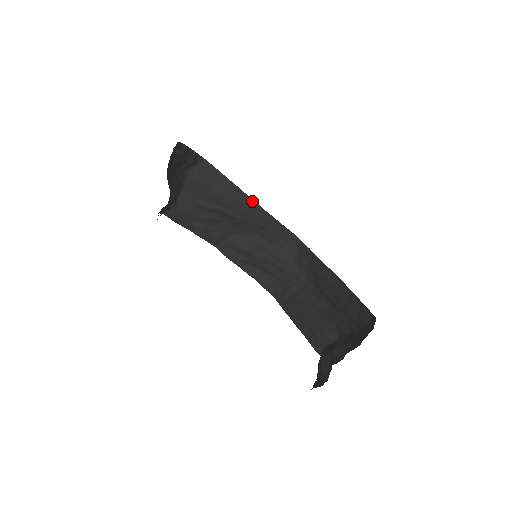
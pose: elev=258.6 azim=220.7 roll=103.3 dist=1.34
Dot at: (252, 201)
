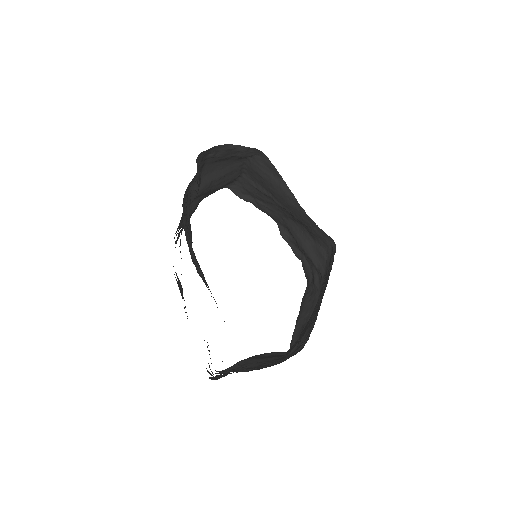
Dot at: (295, 201)
